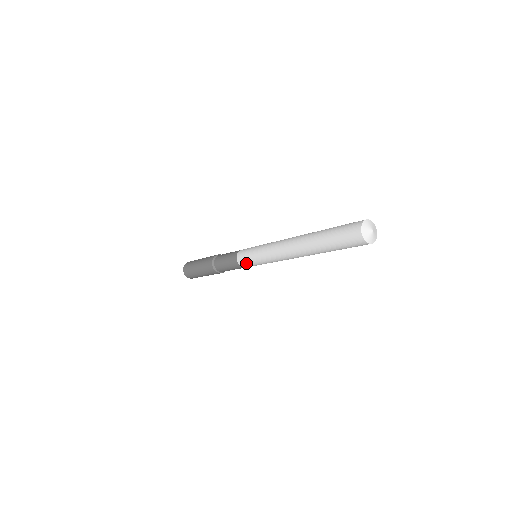
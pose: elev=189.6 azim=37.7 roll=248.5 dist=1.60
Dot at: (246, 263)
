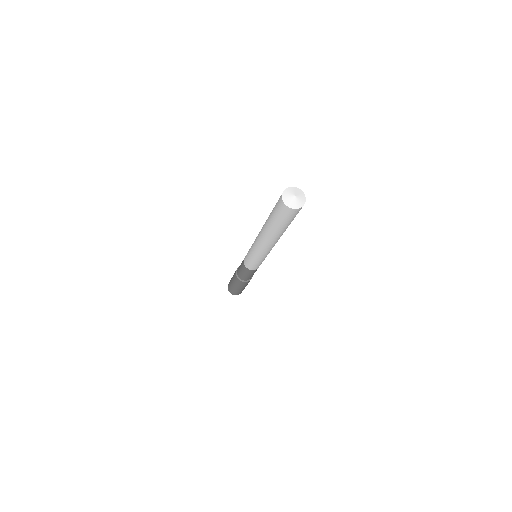
Dot at: (250, 265)
